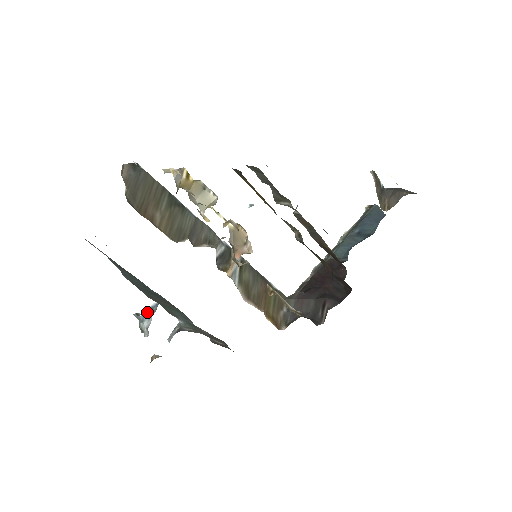
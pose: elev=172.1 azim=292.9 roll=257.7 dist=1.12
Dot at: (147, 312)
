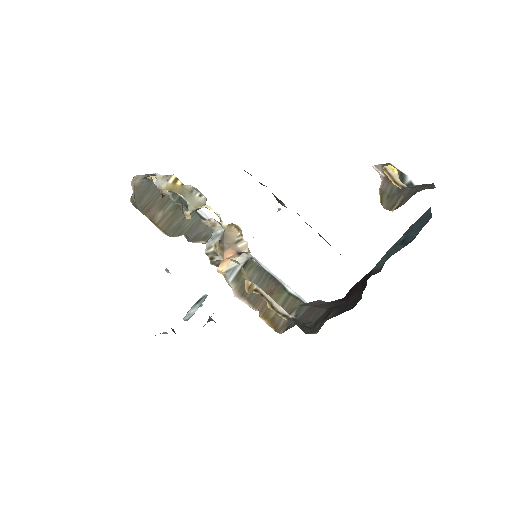
Dot at: (198, 302)
